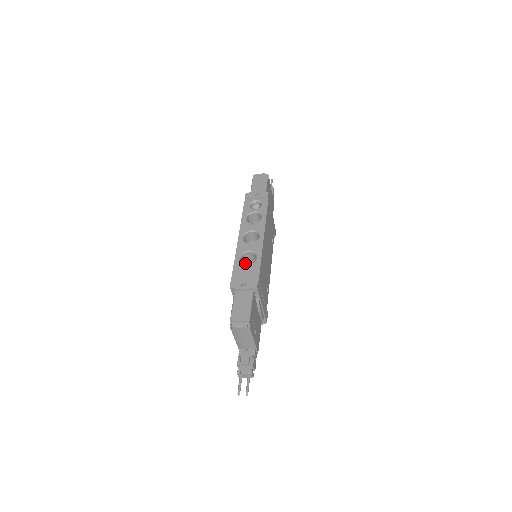
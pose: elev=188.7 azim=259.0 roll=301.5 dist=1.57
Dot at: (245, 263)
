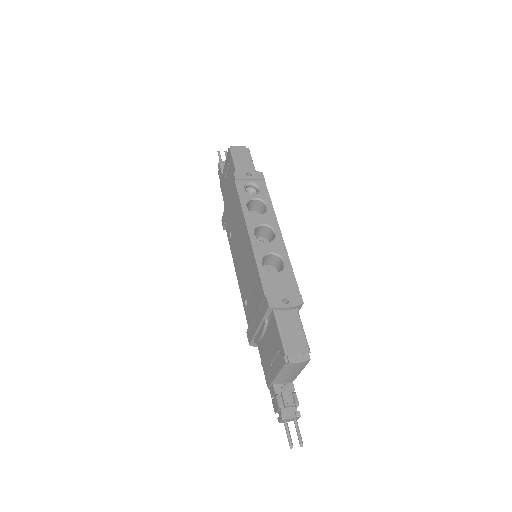
Dot at: occluded
